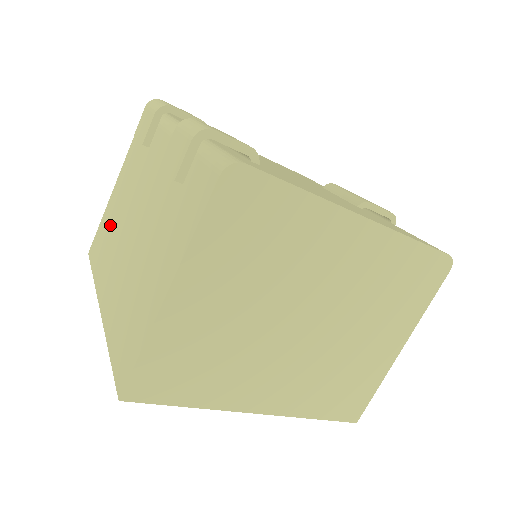
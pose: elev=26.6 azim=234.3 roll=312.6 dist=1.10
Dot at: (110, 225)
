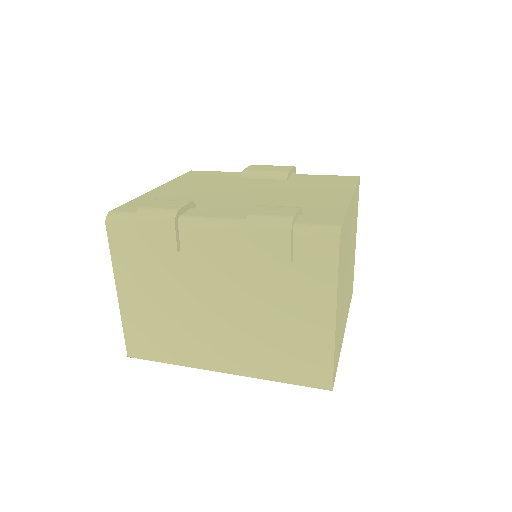
Dot at: (157, 323)
